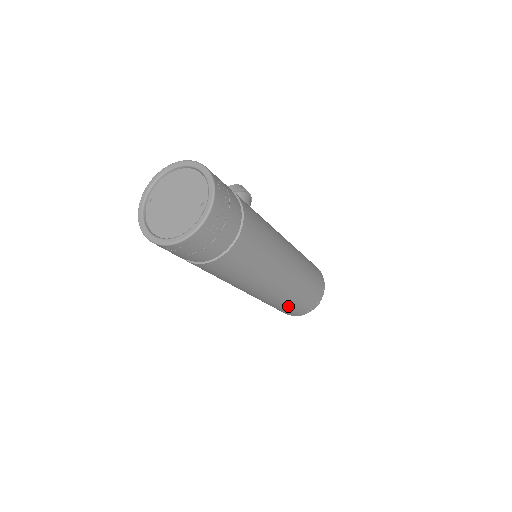
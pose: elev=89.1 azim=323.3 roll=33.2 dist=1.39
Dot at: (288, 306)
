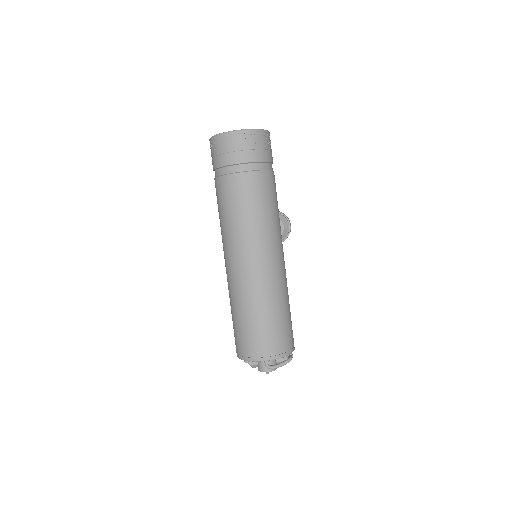
Dot at: (242, 320)
